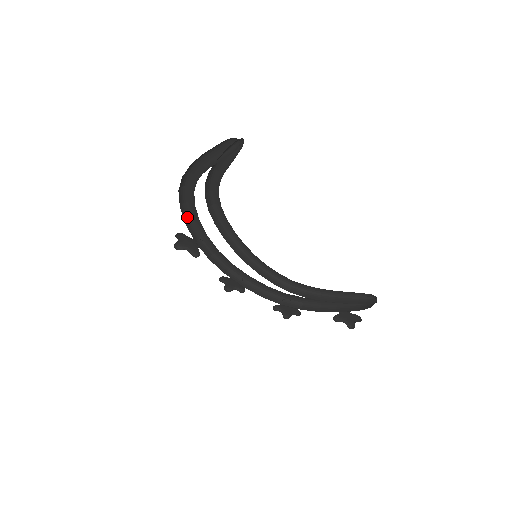
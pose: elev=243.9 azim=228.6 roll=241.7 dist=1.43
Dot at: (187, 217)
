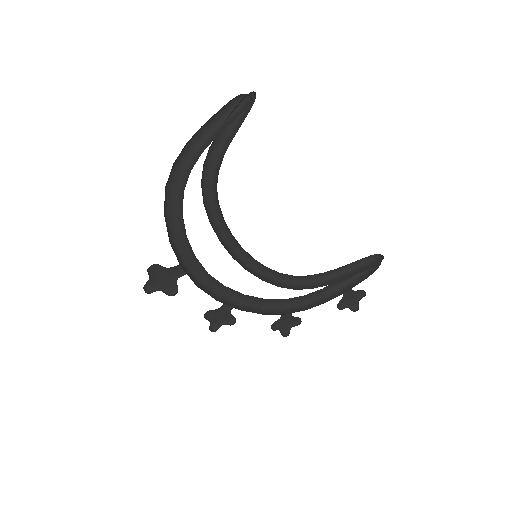
Dot at: (168, 233)
